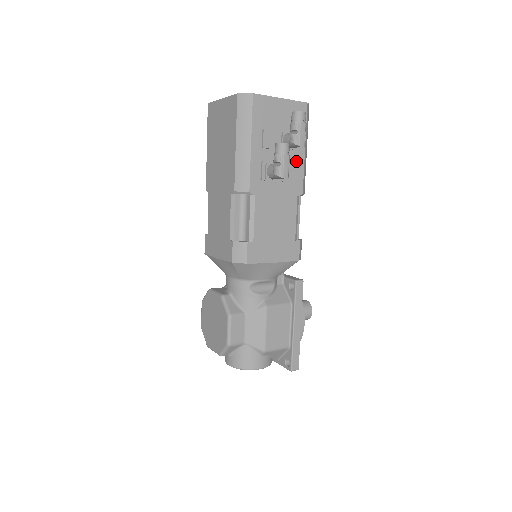
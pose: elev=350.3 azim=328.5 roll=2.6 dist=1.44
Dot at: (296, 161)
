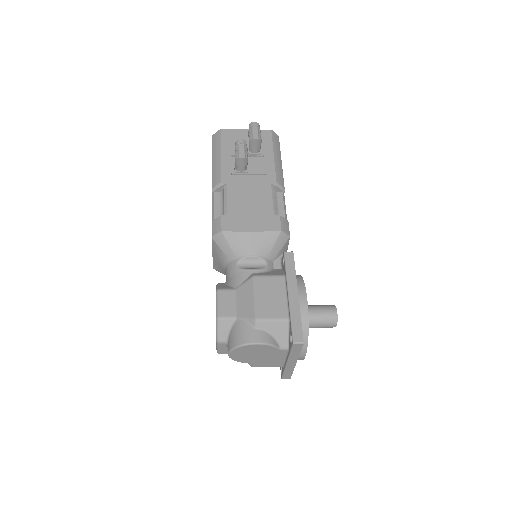
Dot at: (266, 163)
